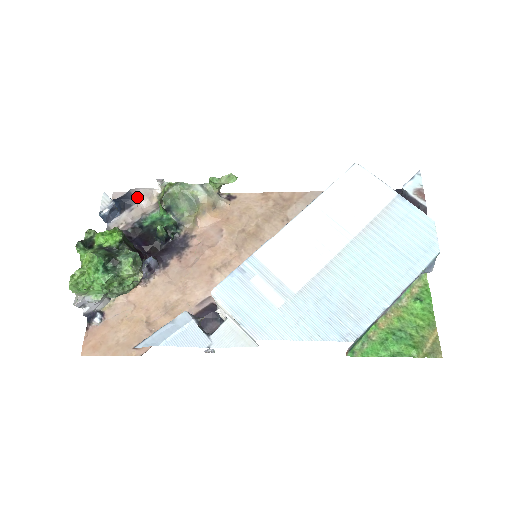
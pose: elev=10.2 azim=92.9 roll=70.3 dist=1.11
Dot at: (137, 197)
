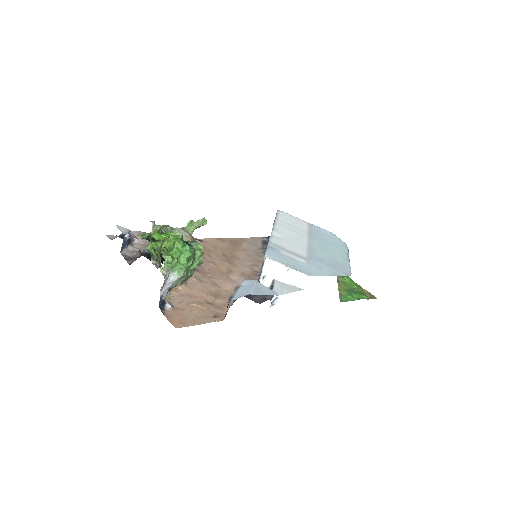
Dot at: (134, 236)
